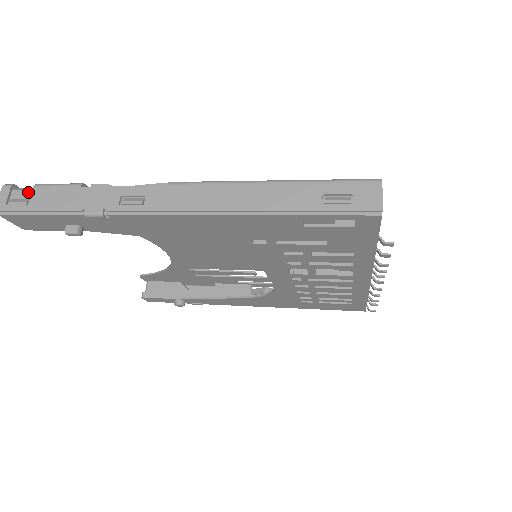
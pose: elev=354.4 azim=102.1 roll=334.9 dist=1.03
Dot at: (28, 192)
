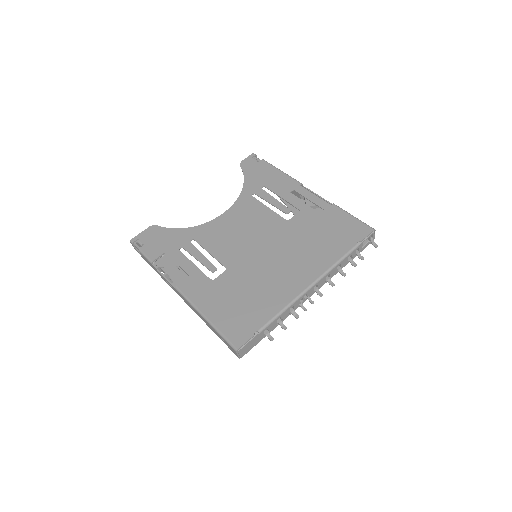
Dot at: occluded
